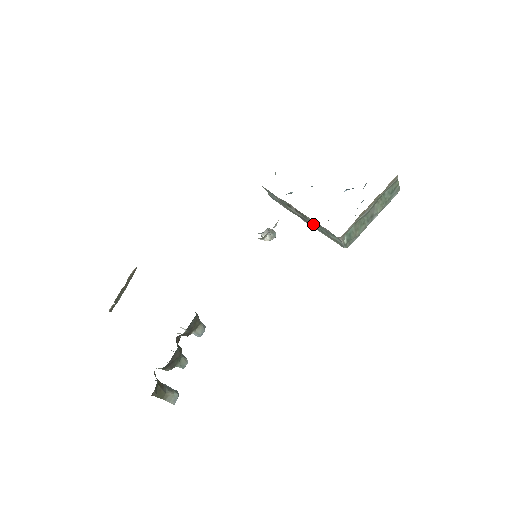
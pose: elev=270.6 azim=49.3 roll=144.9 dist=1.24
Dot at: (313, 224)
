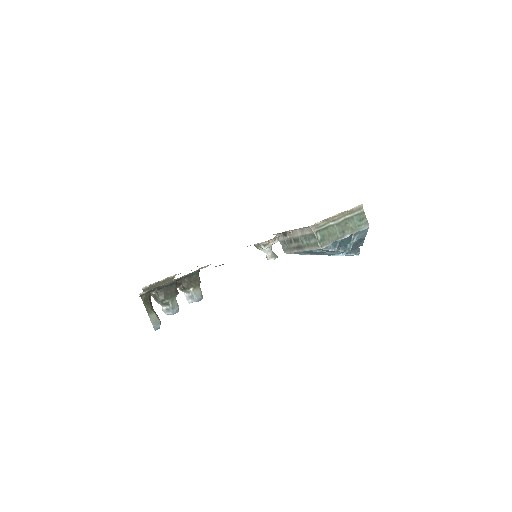
Dot at: (303, 243)
